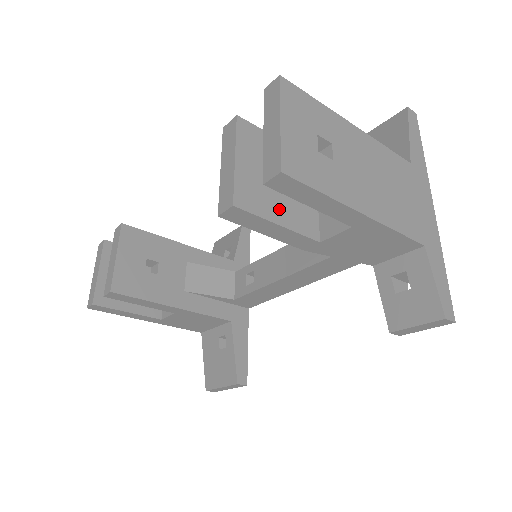
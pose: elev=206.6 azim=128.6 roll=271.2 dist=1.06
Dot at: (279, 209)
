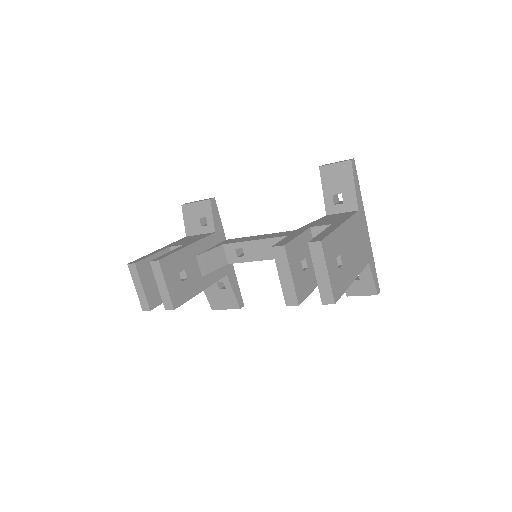
Dot at: (309, 283)
